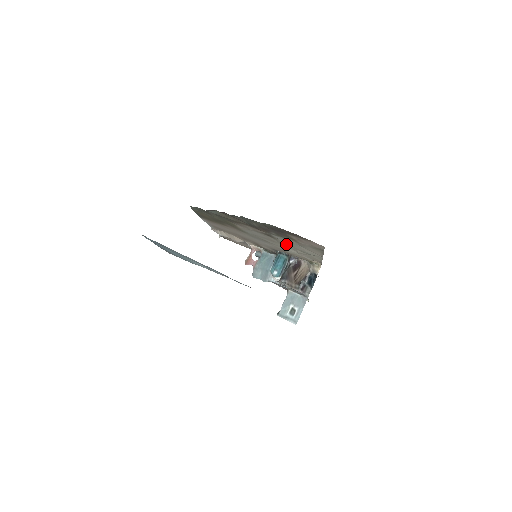
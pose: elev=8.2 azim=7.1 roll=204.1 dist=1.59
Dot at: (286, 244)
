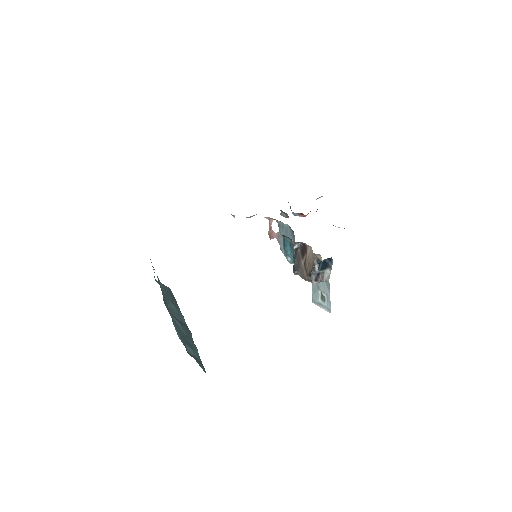
Dot at: occluded
